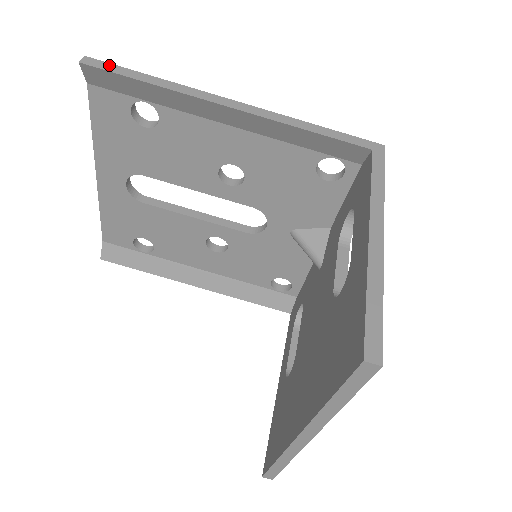
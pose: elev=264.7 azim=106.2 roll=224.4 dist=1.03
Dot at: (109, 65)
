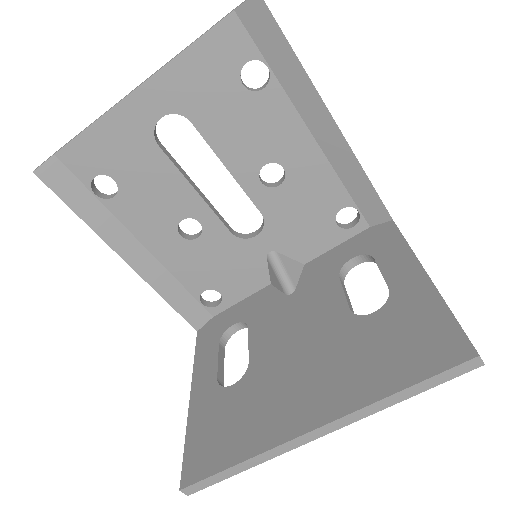
Dot at: occluded
